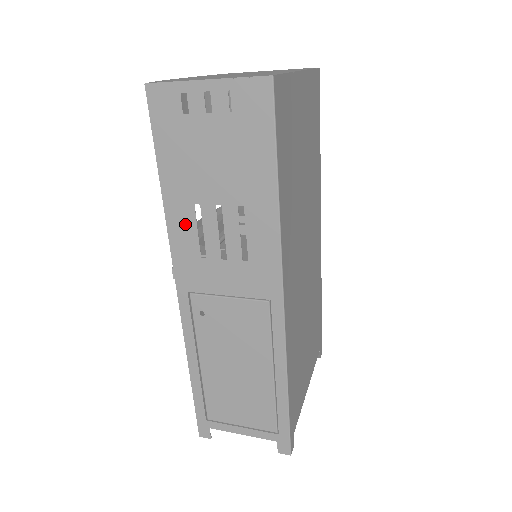
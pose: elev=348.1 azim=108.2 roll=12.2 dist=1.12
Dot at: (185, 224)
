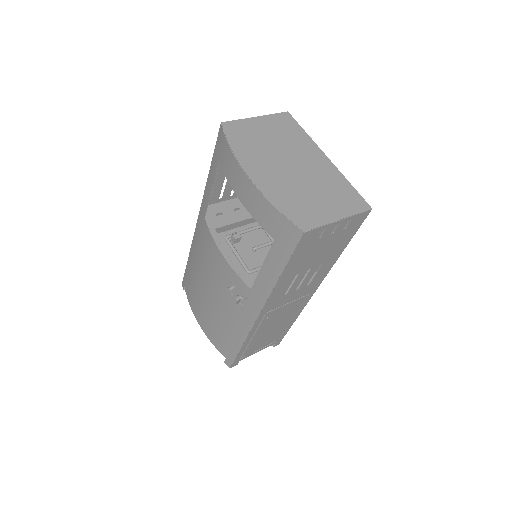
Dot at: (285, 285)
